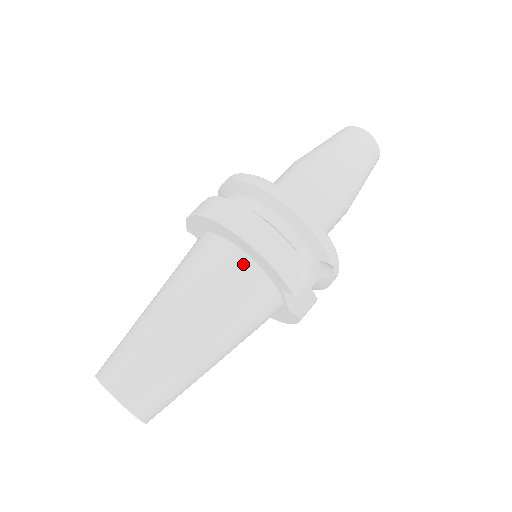
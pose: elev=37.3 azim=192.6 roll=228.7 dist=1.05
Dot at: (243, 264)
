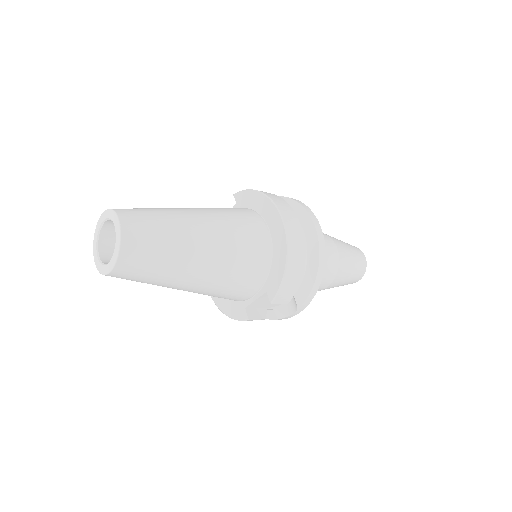
Dot at: (266, 253)
